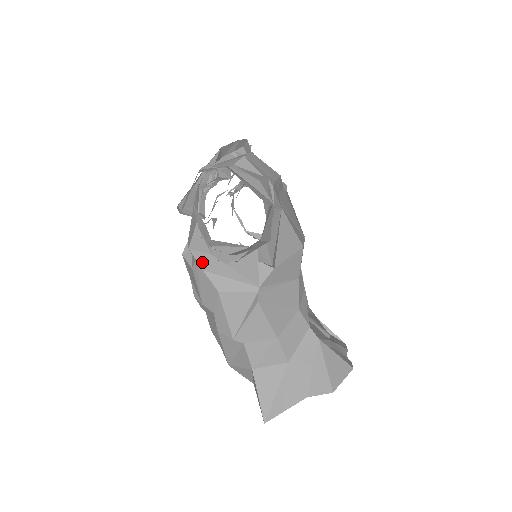
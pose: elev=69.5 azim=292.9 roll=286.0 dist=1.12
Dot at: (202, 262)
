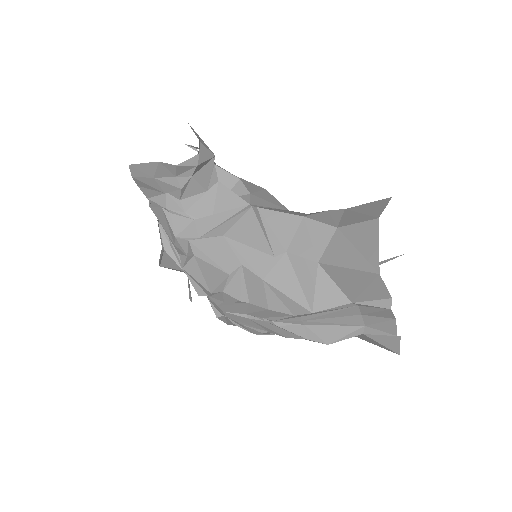
Dot at: (193, 233)
